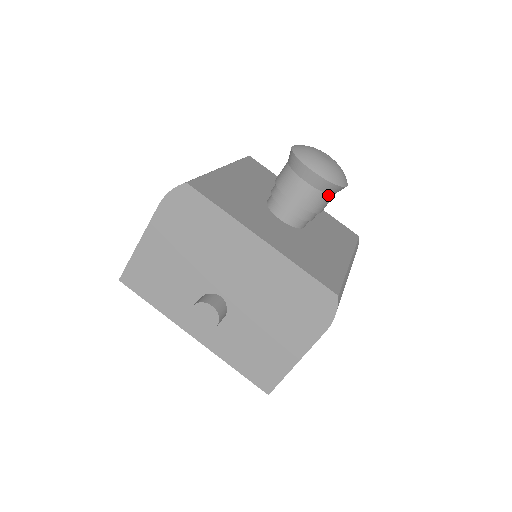
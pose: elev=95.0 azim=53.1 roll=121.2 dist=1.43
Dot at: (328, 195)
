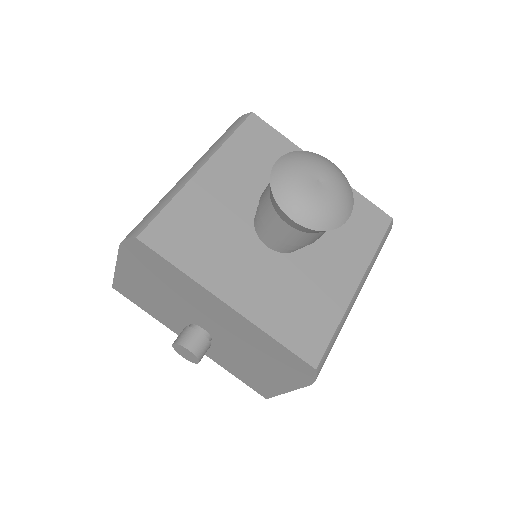
Dot at: (321, 232)
